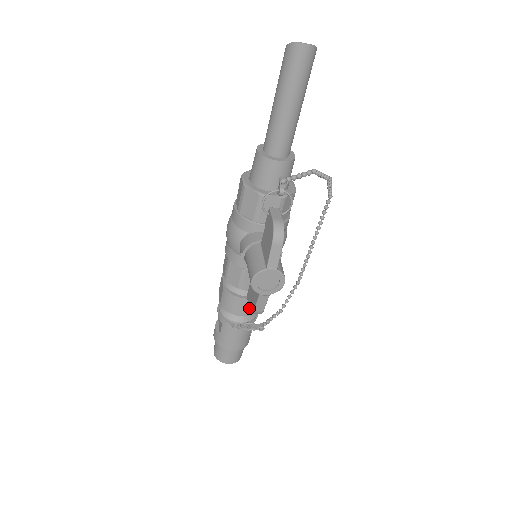
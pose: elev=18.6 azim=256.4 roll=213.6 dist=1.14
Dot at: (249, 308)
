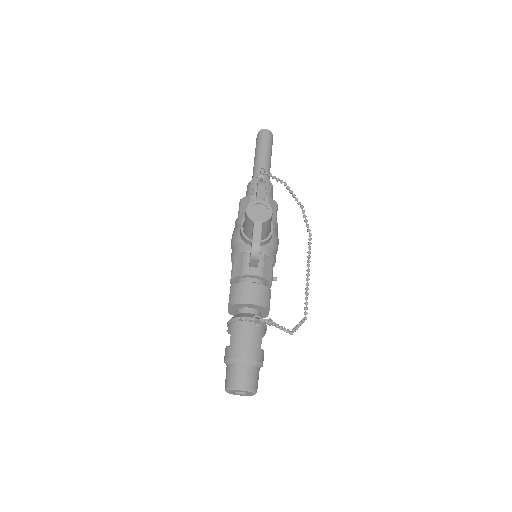
Dot at: (250, 257)
